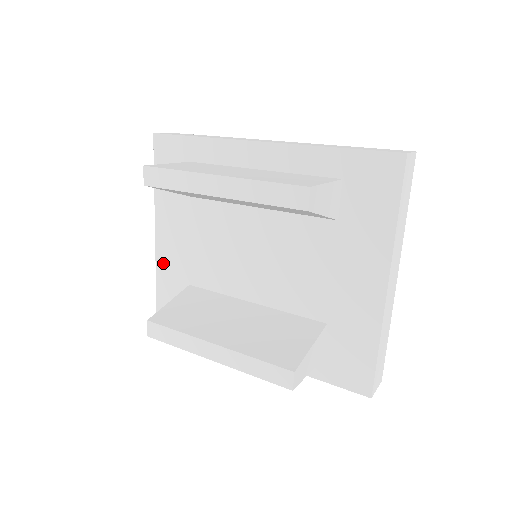
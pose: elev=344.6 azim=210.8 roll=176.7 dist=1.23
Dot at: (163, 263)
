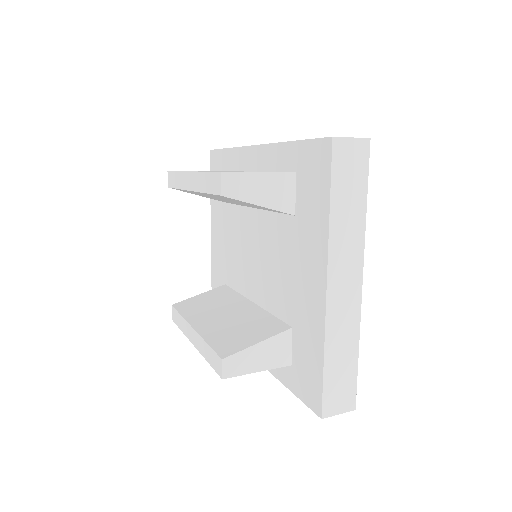
Dot at: (214, 264)
